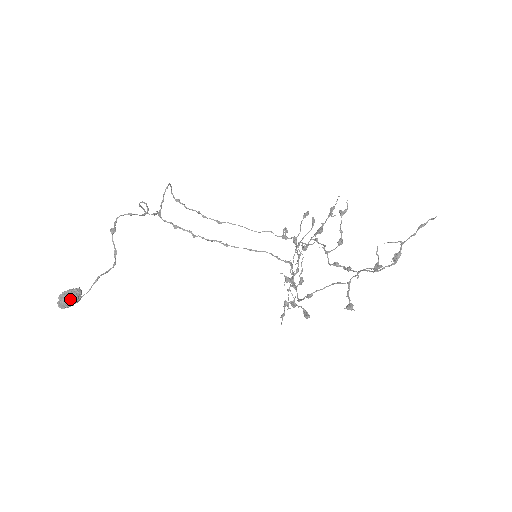
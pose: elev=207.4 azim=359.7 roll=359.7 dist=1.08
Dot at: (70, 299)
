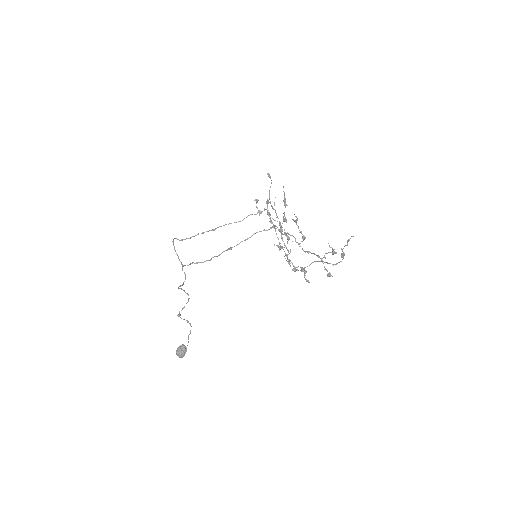
Dot at: (184, 354)
